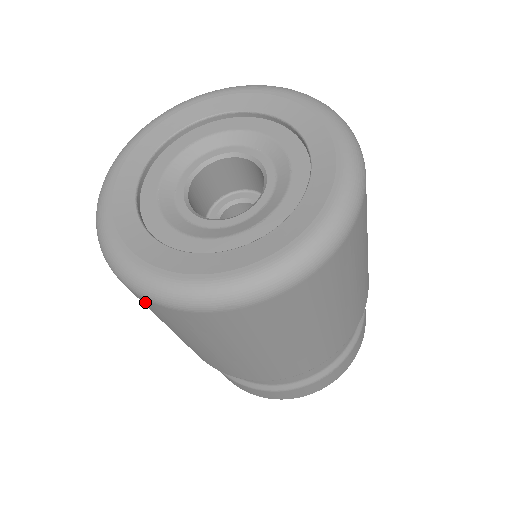
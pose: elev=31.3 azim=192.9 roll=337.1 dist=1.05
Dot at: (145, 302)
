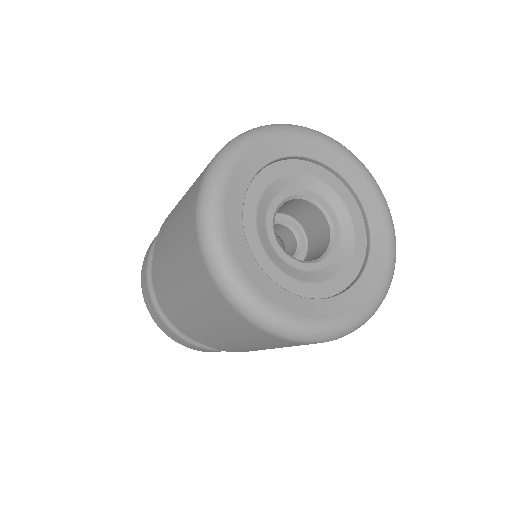
Dot at: occluded
